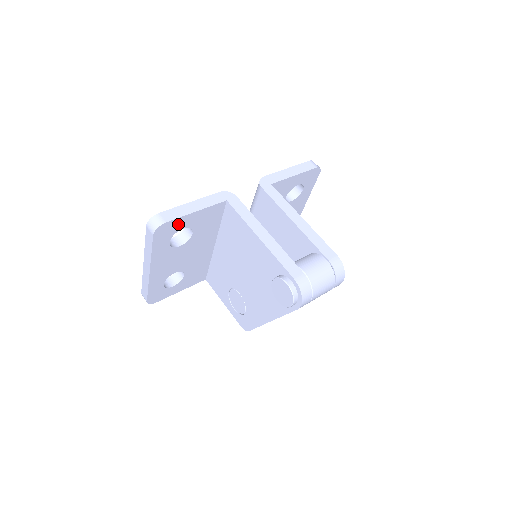
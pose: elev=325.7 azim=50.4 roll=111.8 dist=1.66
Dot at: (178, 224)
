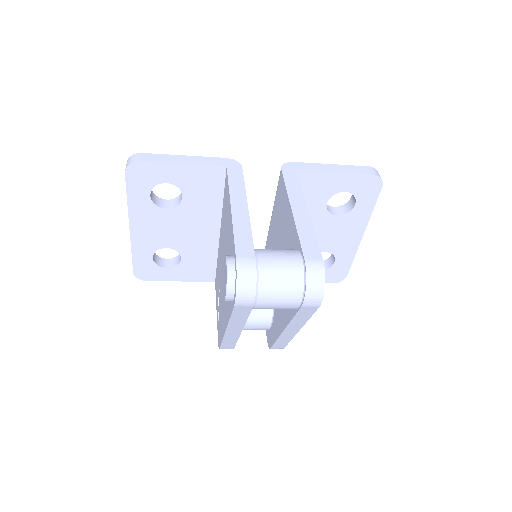
Dot at: (159, 172)
